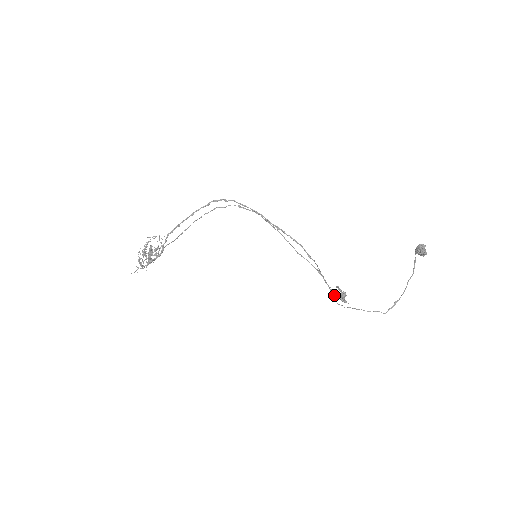
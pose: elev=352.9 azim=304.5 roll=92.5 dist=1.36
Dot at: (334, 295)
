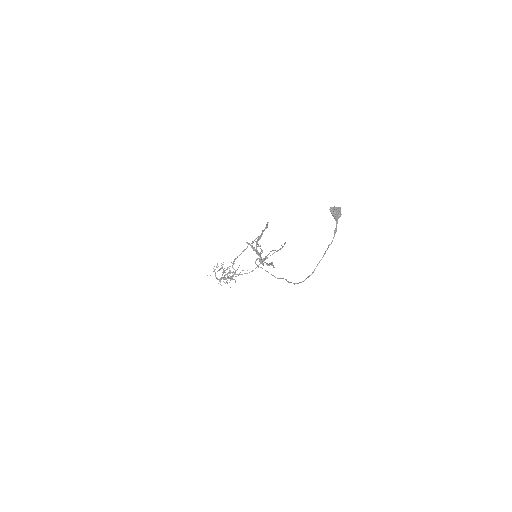
Dot at: (259, 258)
